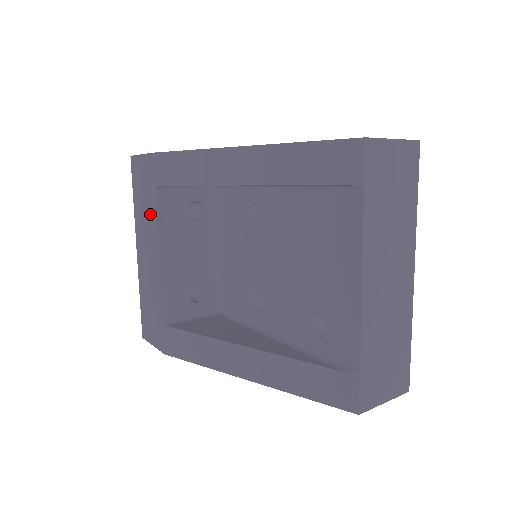
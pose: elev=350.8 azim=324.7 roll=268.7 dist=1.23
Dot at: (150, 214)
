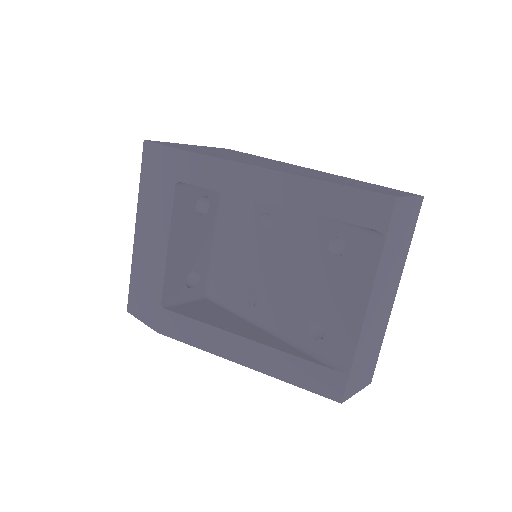
Dot at: (163, 204)
